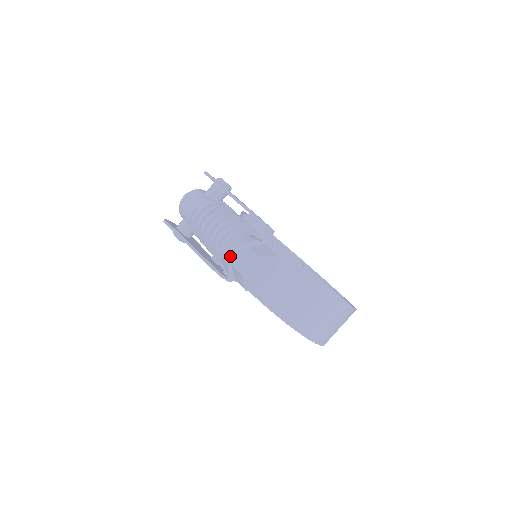
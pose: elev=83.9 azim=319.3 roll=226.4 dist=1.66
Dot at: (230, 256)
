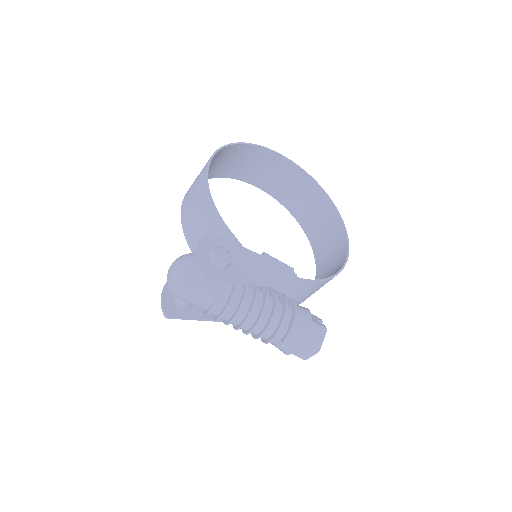
Dot at: (288, 354)
